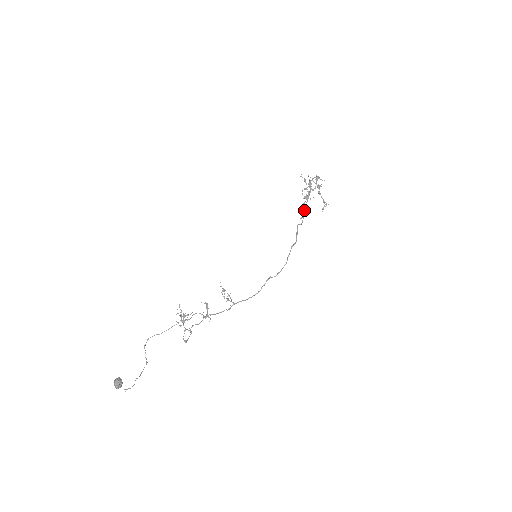
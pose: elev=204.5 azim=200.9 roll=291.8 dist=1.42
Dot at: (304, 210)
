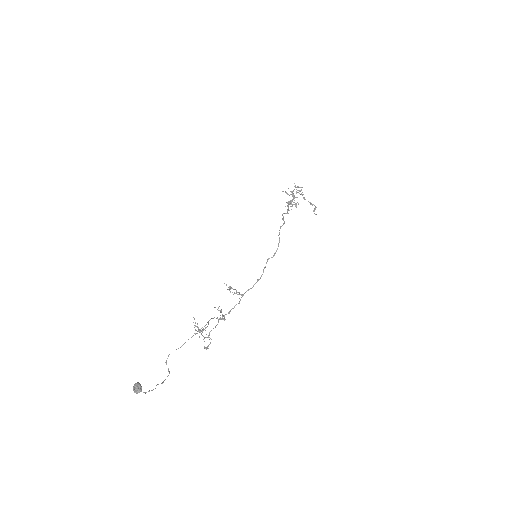
Dot at: (288, 205)
